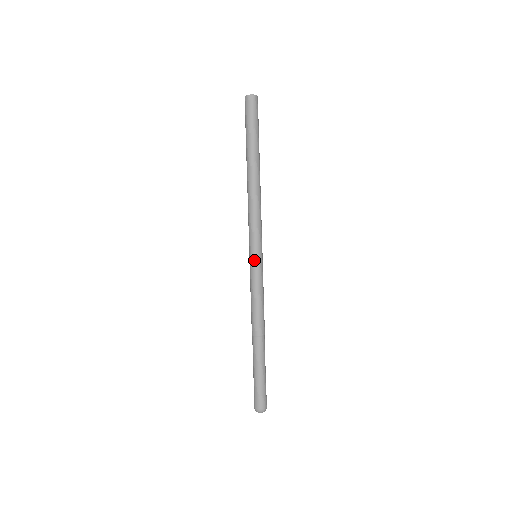
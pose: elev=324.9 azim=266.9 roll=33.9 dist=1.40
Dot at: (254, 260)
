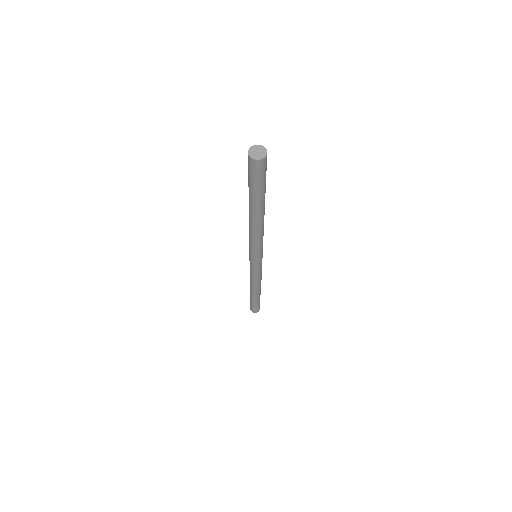
Dot at: (254, 263)
